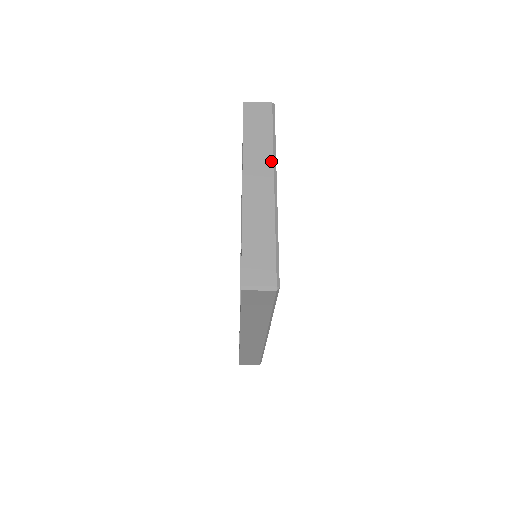
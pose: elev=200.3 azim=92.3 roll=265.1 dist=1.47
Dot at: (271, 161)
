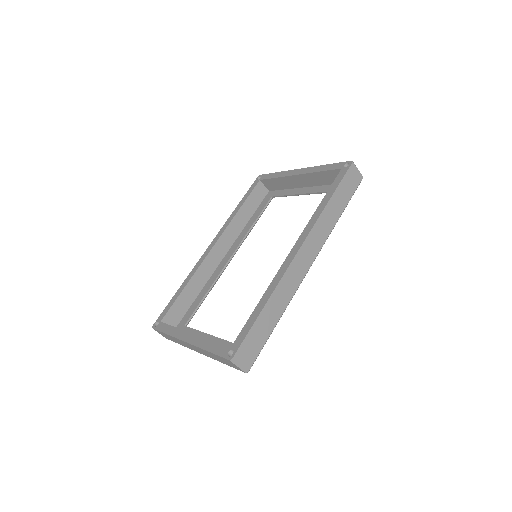
Dot at: occluded
